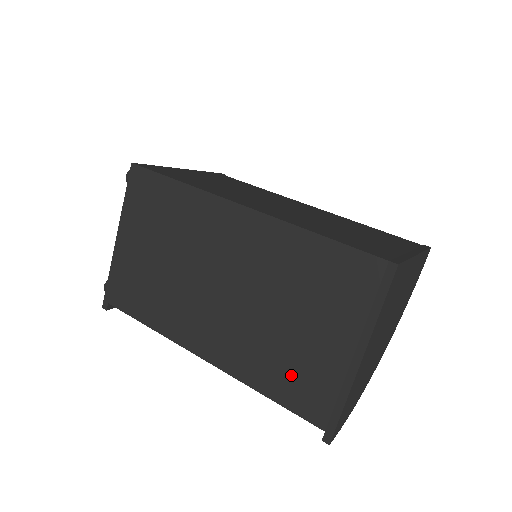
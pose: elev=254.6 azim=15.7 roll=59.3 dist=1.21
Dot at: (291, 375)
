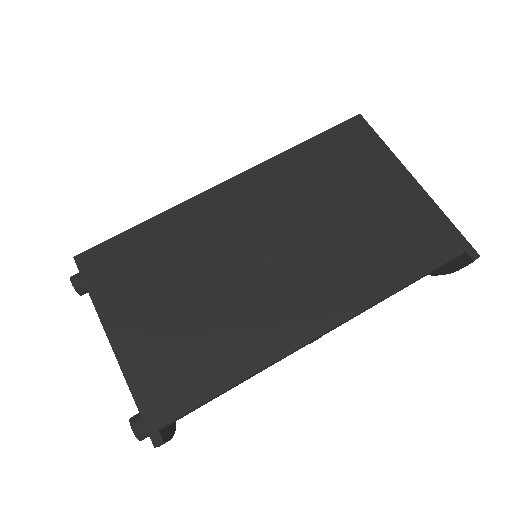
Dot at: (396, 246)
